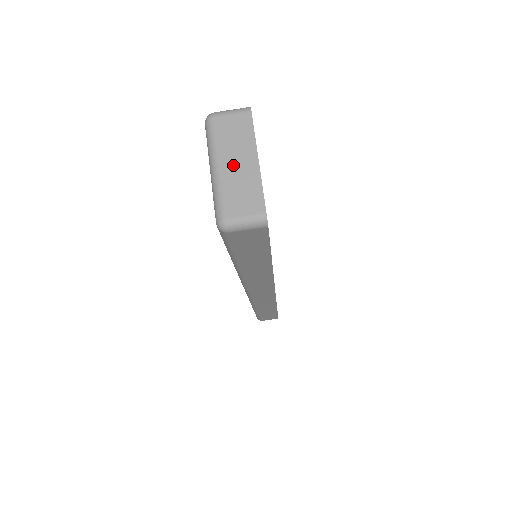
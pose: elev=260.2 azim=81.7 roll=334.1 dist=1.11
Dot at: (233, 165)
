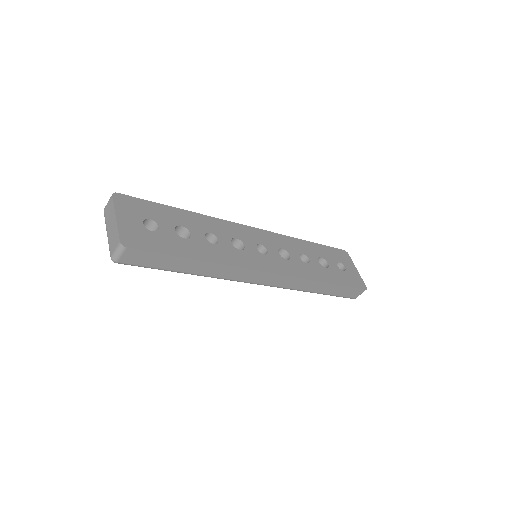
Dot at: (110, 228)
